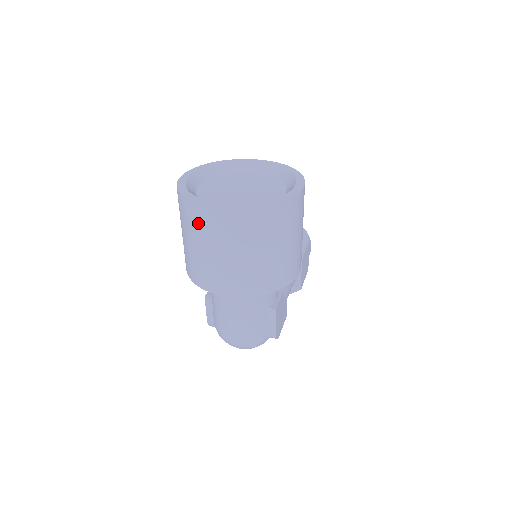
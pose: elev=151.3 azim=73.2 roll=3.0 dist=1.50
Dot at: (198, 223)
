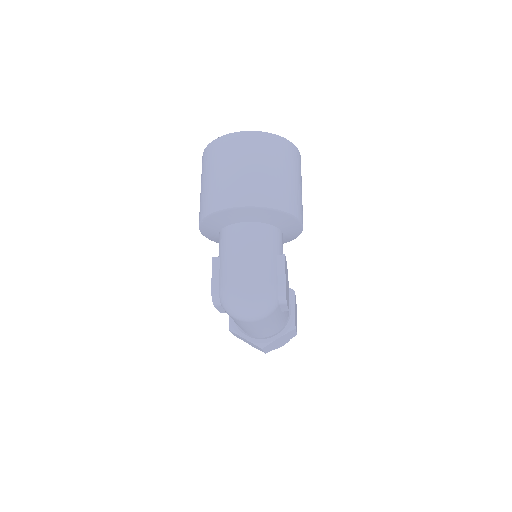
Dot at: (225, 150)
